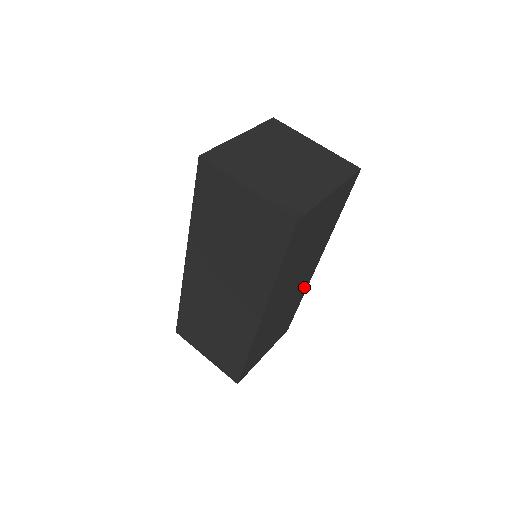
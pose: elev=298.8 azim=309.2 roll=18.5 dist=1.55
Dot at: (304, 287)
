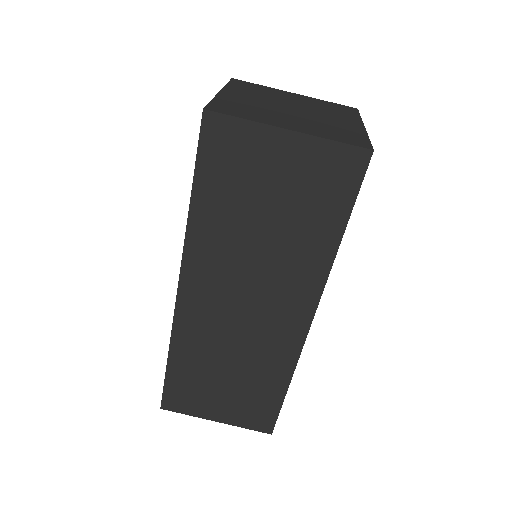
Dot at: occluded
